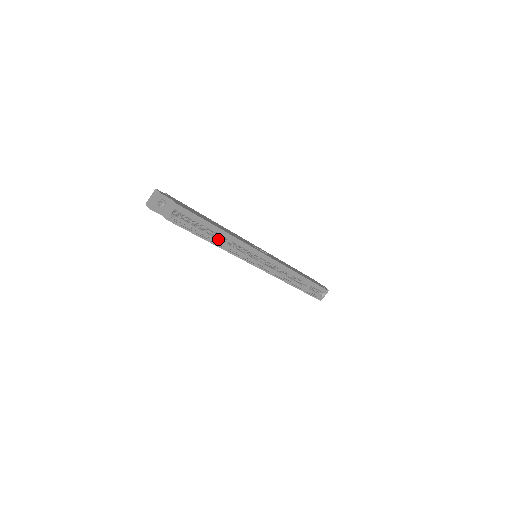
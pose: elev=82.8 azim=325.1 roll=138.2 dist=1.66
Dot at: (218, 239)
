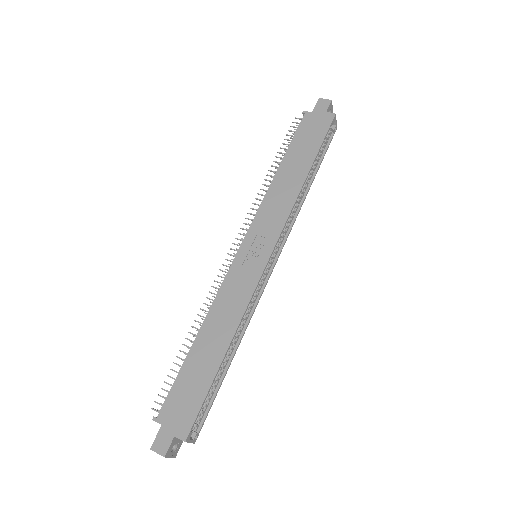
Dot at: (230, 348)
